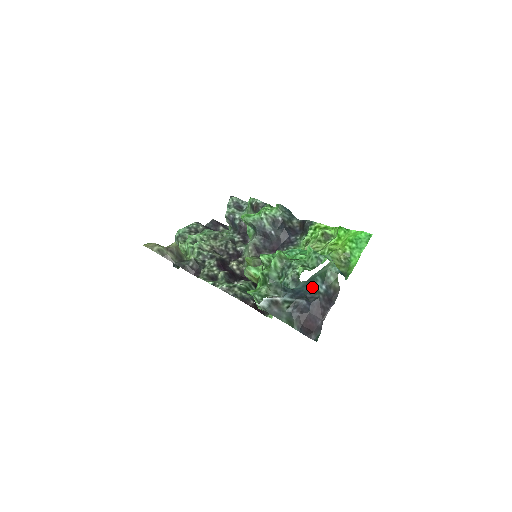
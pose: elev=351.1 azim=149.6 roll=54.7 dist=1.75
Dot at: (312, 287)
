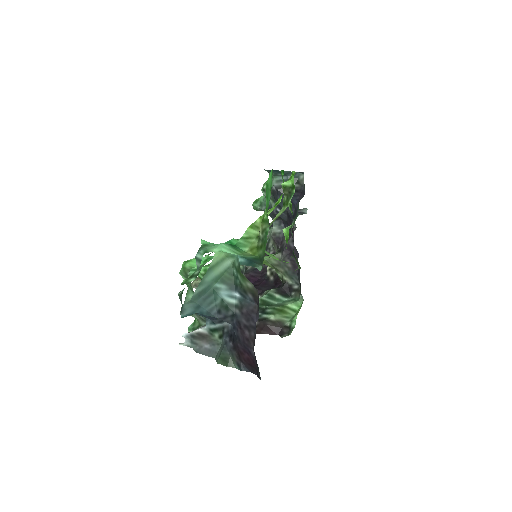
Dot at: (217, 302)
